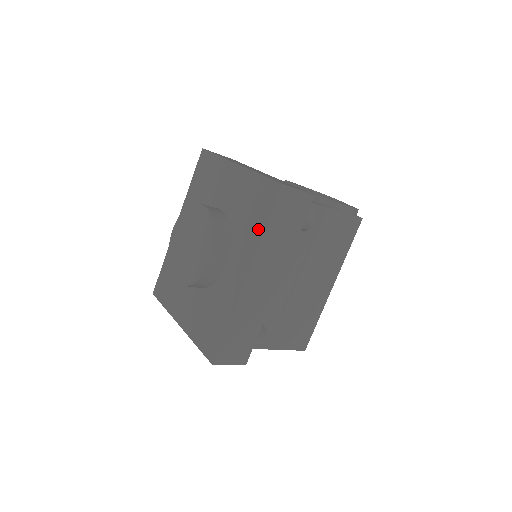
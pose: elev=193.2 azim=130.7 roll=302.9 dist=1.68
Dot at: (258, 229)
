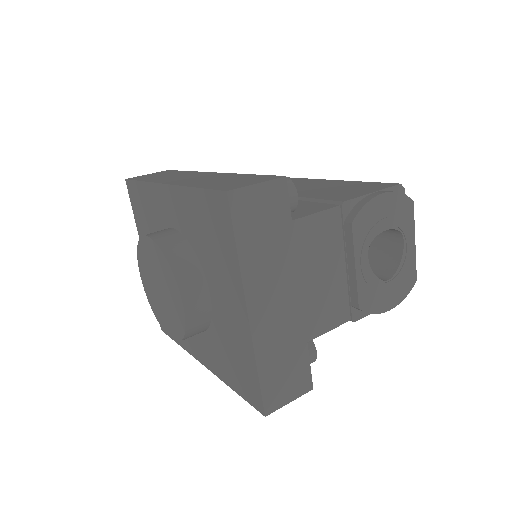
Dot at: (228, 378)
